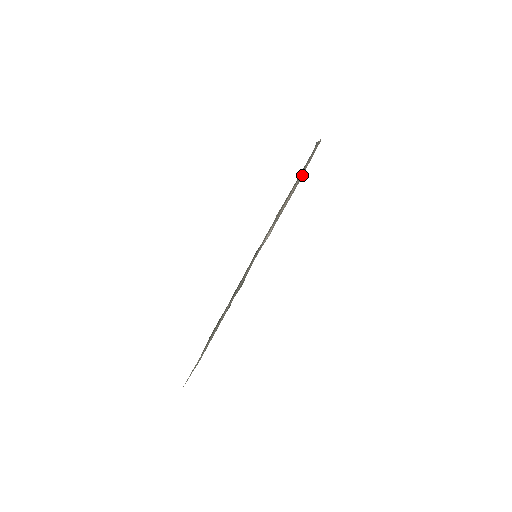
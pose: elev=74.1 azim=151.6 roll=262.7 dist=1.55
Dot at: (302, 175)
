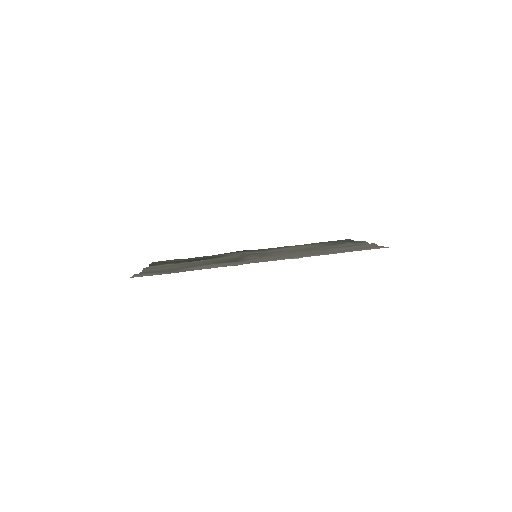
Dot at: (349, 250)
